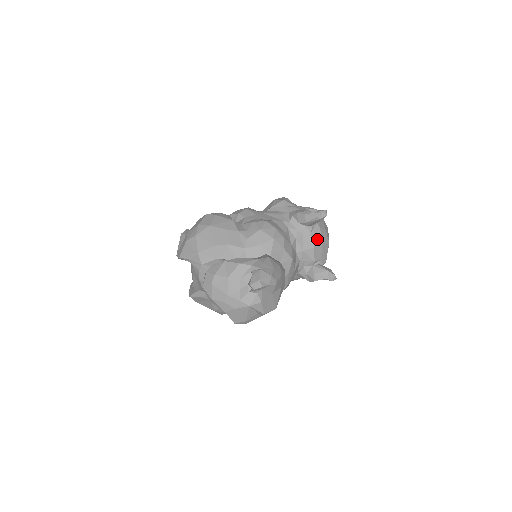
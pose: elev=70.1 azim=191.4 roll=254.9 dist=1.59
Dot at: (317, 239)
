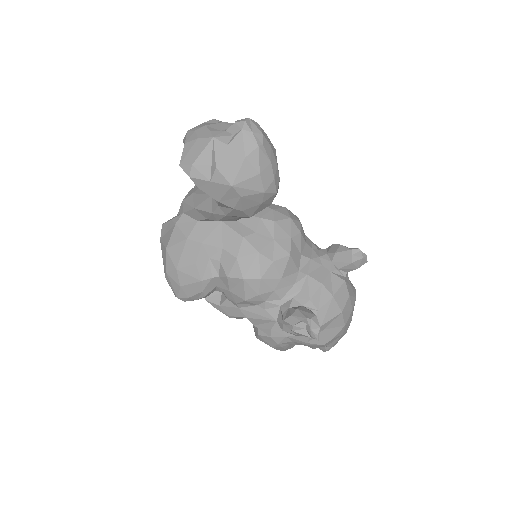
Dot at: (332, 285)
